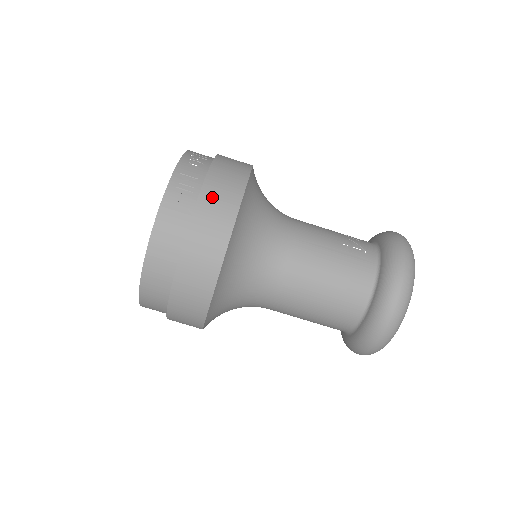
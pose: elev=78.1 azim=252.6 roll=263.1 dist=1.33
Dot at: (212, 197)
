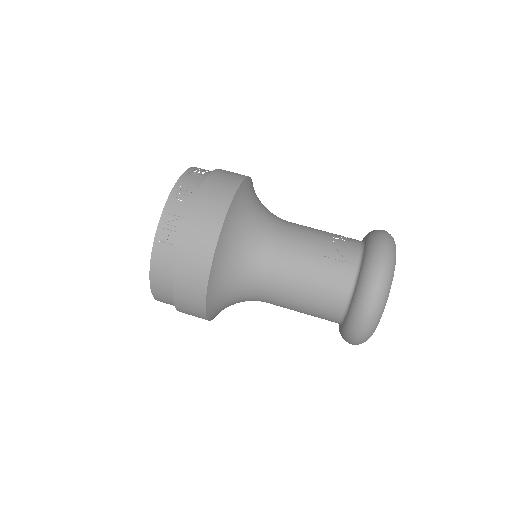
Dot at: (192, 238)
